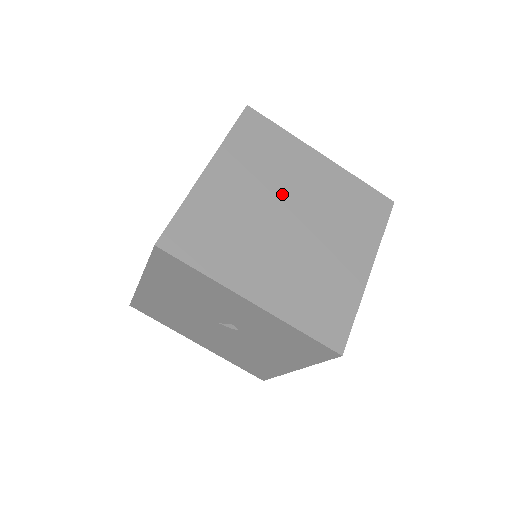
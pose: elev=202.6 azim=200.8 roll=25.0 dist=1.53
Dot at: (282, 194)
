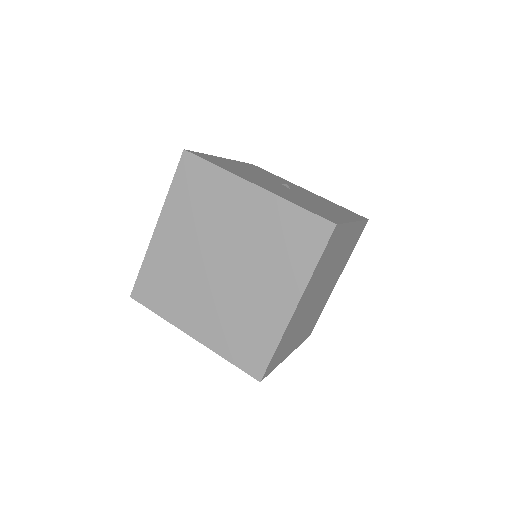
Dot at: (214, 239)
